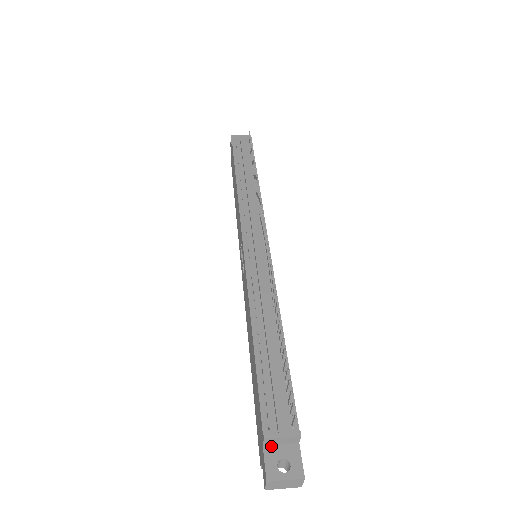
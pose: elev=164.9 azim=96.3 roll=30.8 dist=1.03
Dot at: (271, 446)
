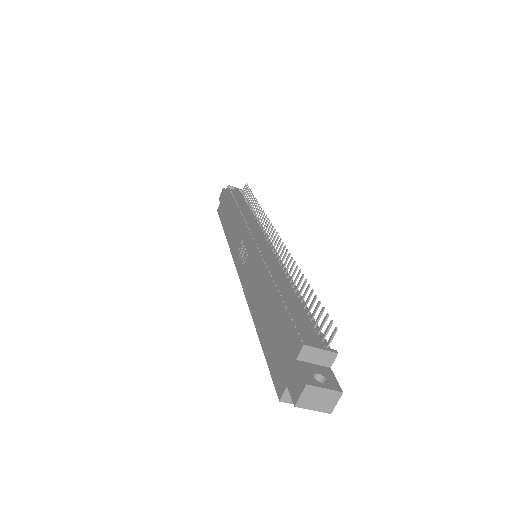
Dot at: (304, 362)
